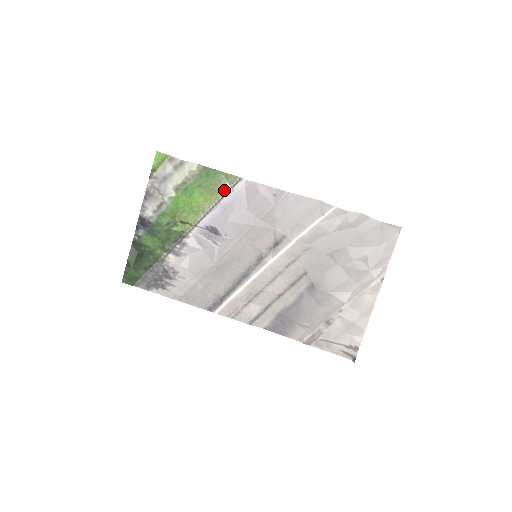
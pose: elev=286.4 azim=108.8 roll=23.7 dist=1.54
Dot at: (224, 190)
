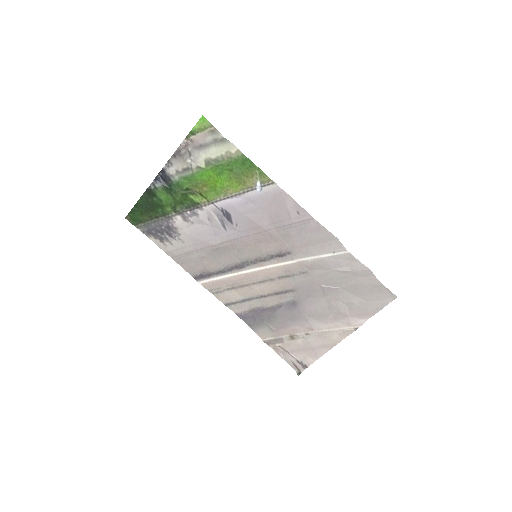
Dot at: (253, 185)
